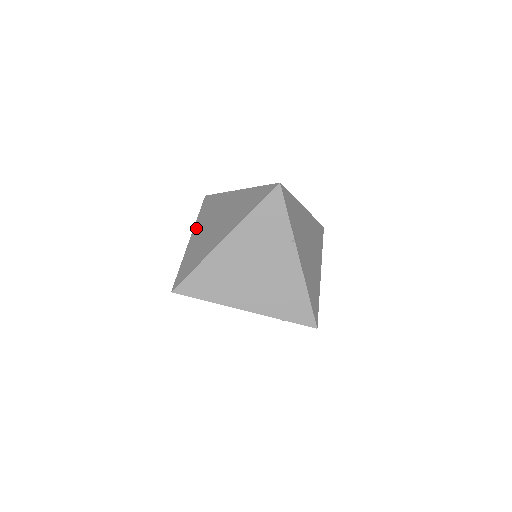
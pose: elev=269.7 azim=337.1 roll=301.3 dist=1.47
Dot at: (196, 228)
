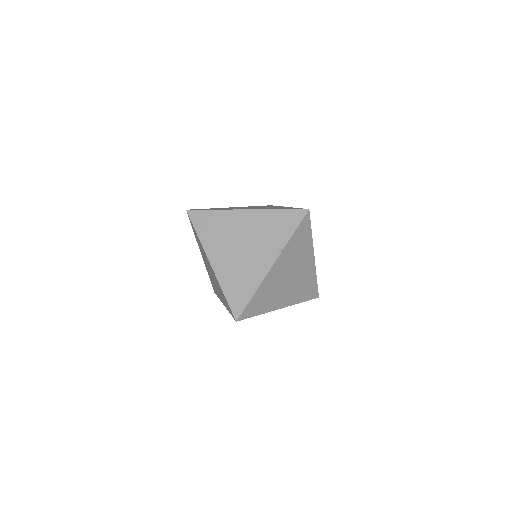
Dot at: occluded
